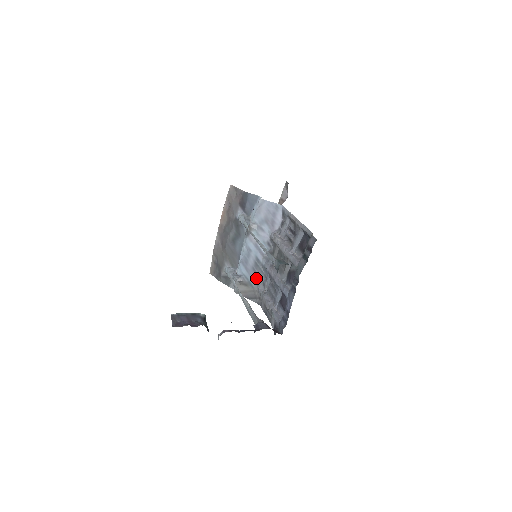
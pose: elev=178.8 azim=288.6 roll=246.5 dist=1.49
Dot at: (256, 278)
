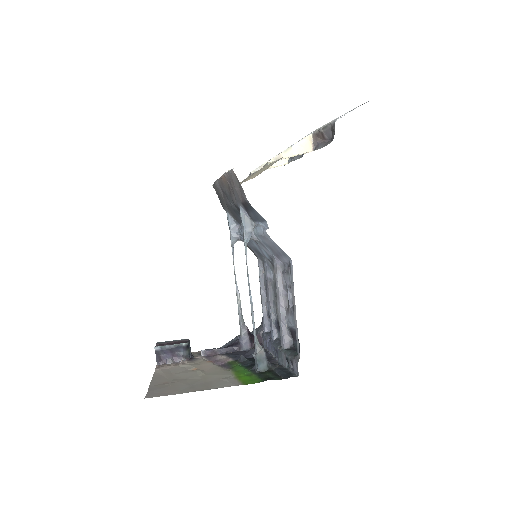
Dot at: (257, 254)
